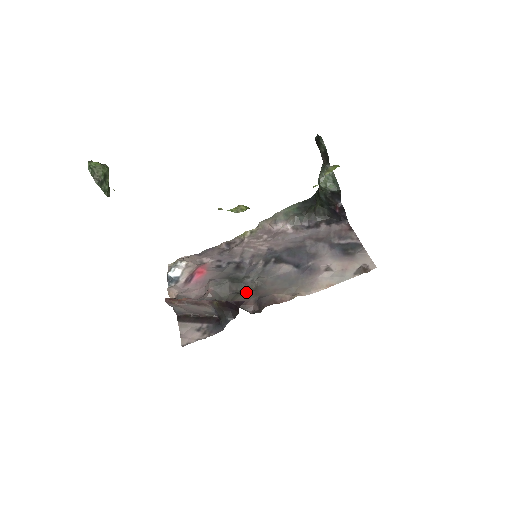
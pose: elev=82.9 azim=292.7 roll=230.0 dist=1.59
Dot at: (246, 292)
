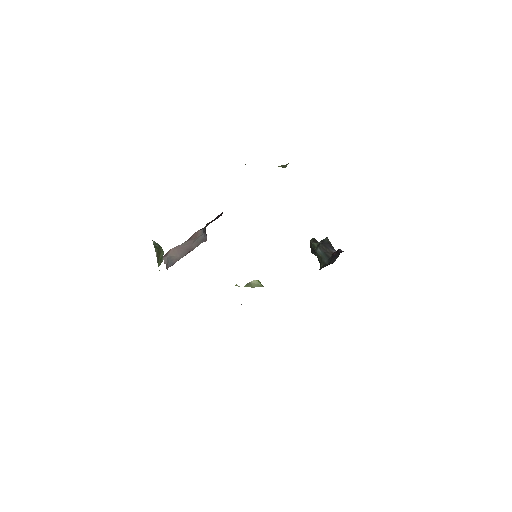
Dot at: occluded
